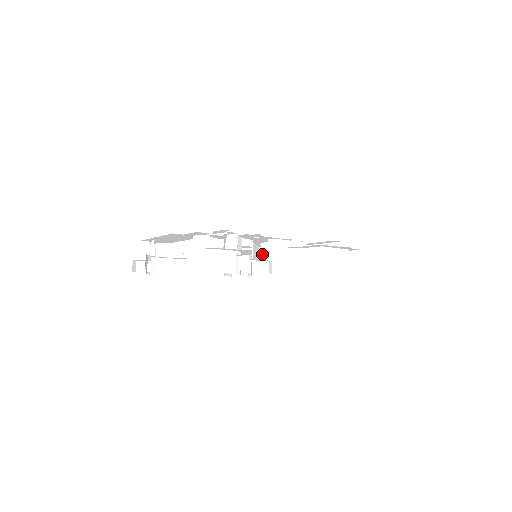
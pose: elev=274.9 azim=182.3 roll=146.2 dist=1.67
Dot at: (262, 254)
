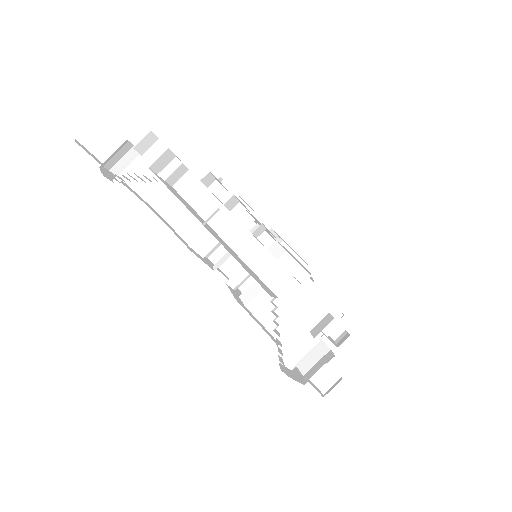
Dot at: occluded
